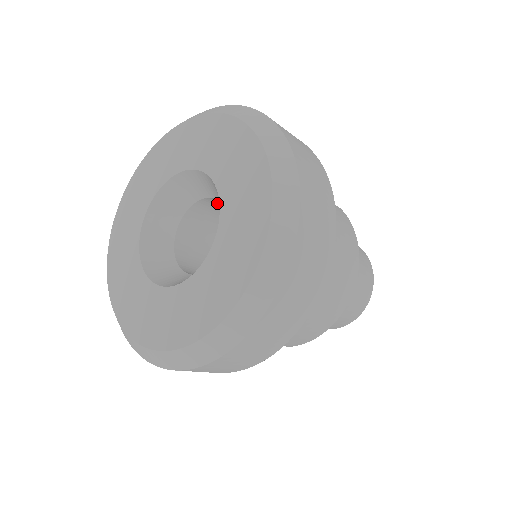
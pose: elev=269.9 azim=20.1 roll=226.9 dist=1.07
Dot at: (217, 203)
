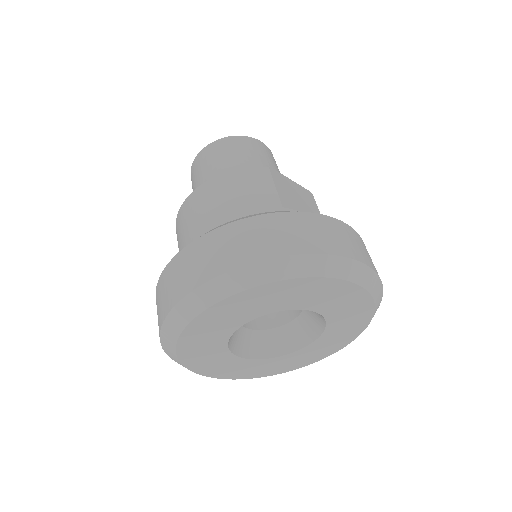
Dot at: occluded
